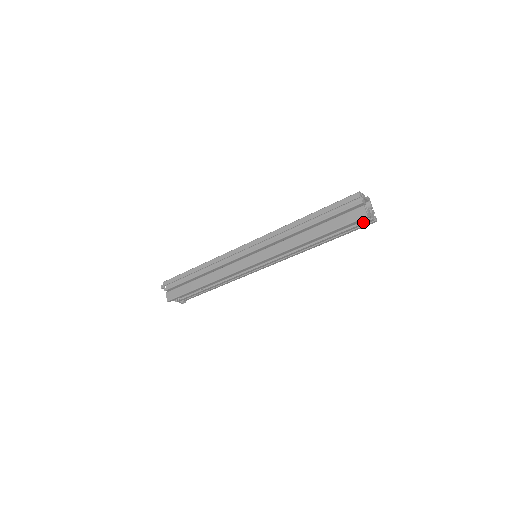
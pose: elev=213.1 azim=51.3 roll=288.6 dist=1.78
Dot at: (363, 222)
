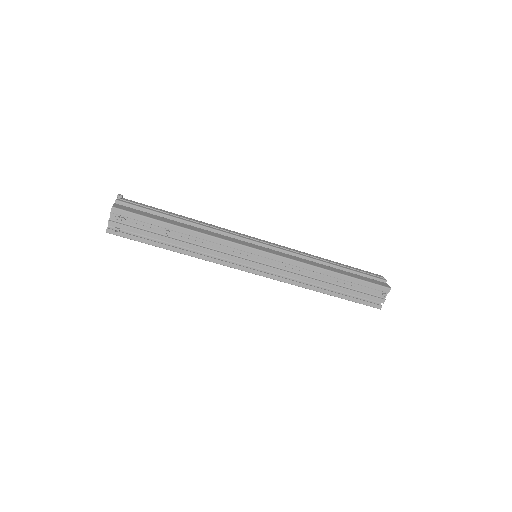
Dot at: (377, 296)
